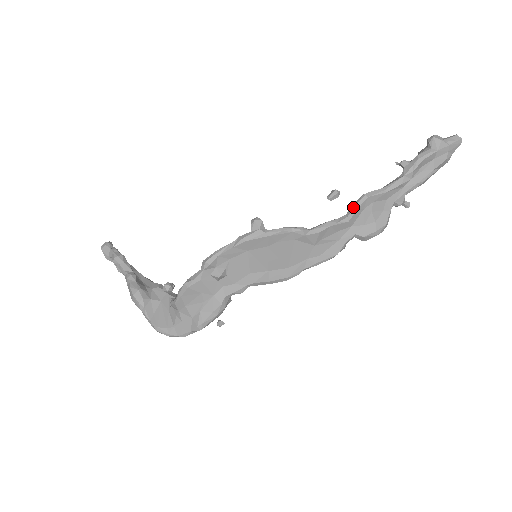
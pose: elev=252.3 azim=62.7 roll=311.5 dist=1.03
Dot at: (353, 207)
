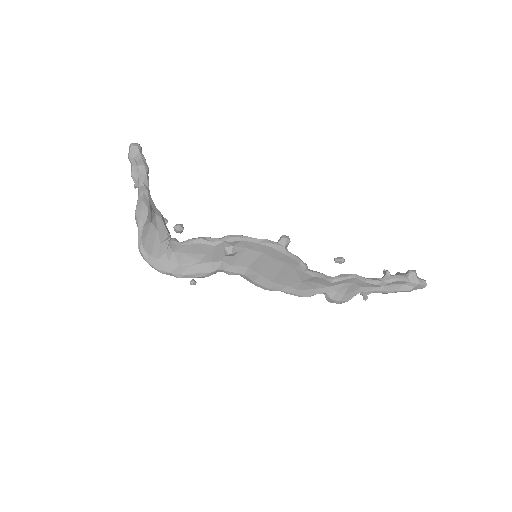
Dot at: (343, 276)
